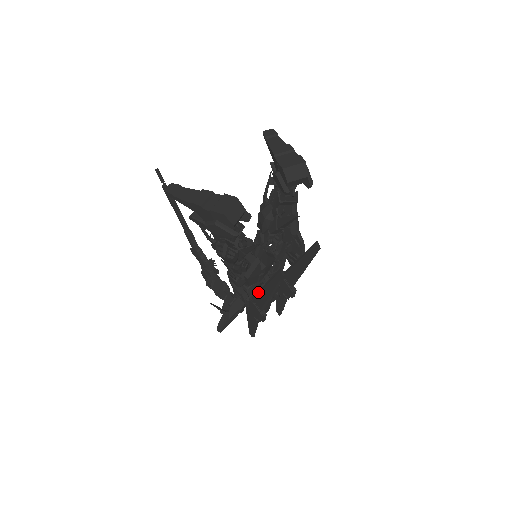
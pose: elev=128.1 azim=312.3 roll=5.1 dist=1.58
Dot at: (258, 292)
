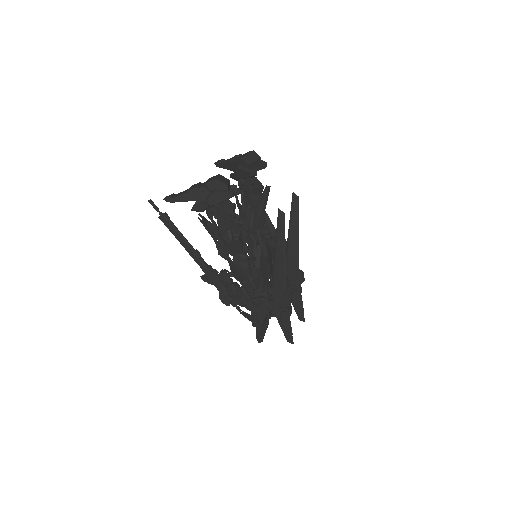
Dot at: (273, 268)
